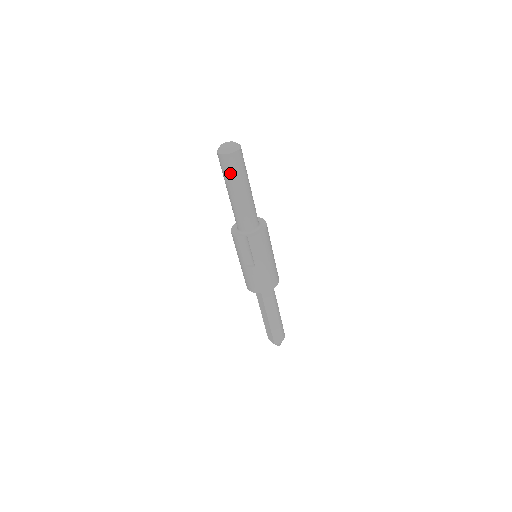
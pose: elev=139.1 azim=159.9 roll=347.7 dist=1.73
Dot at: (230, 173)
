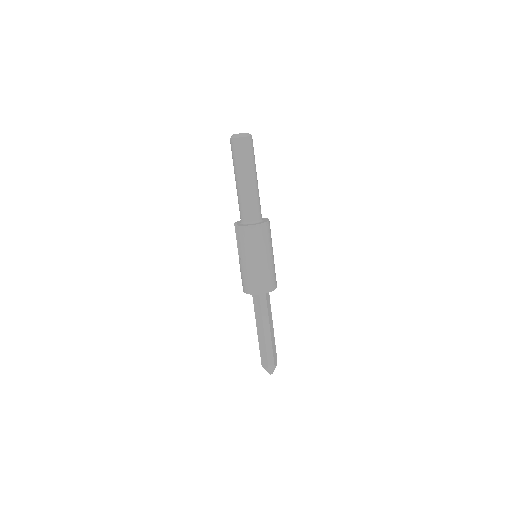
Dot at: (233, 158)
